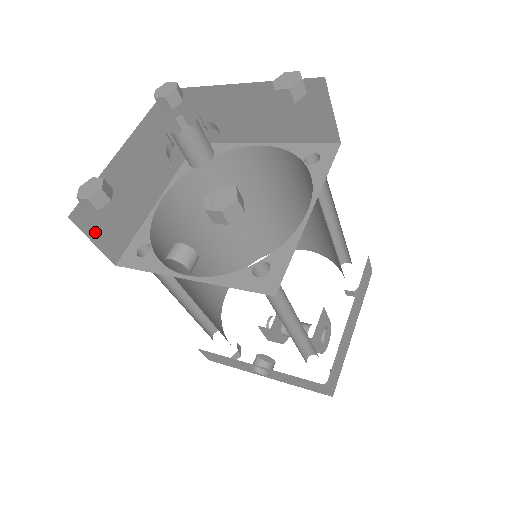
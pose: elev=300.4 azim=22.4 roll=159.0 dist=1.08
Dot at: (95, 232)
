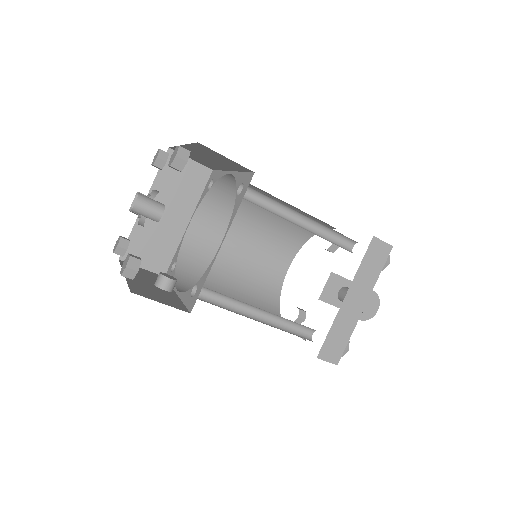
Dot at: (141, 262)
